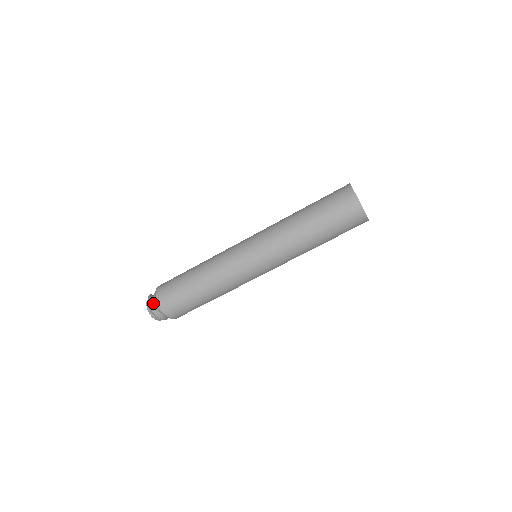
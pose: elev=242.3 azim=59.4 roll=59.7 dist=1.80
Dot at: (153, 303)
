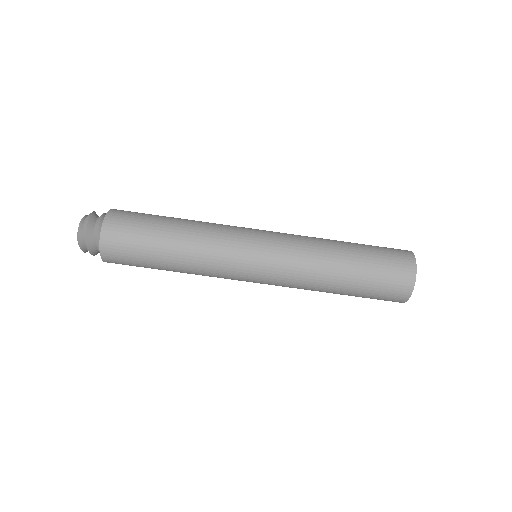
Dot at: (98, 216)
